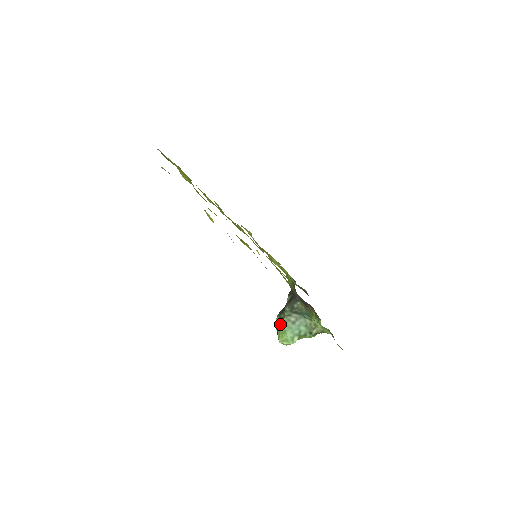
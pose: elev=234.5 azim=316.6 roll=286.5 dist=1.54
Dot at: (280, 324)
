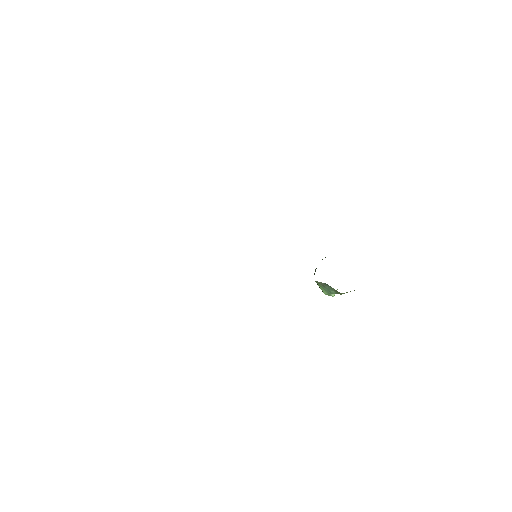
Dot at: occluded
